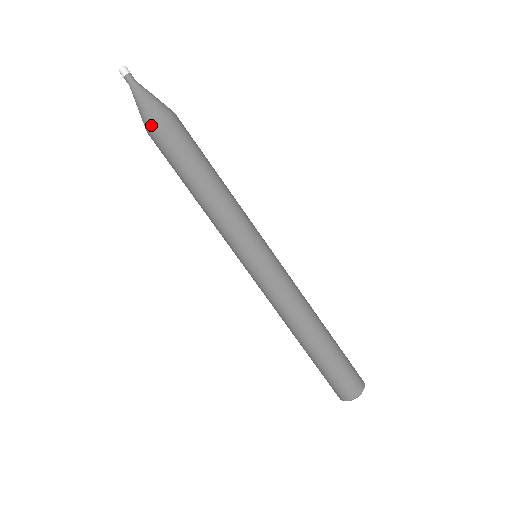
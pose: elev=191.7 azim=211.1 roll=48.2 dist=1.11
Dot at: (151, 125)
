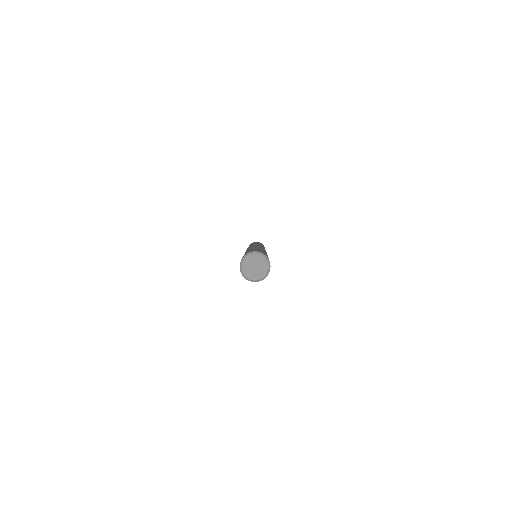
Dot at: occluded
